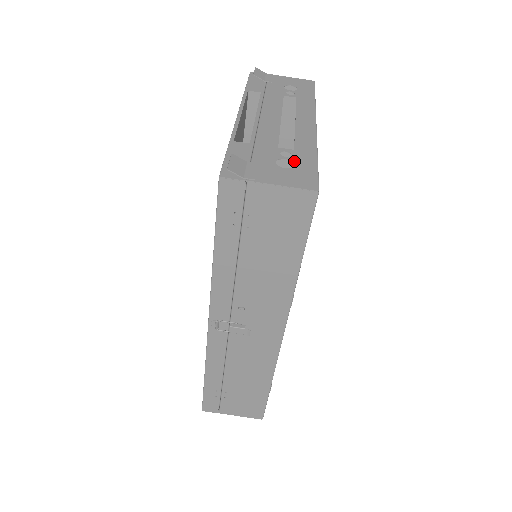
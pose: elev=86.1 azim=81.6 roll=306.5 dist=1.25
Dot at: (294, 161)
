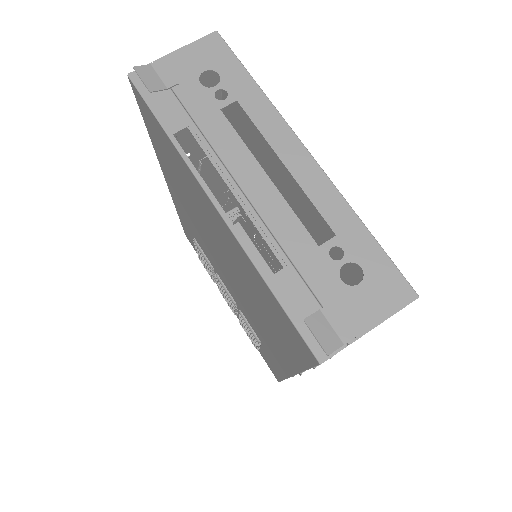
Dot at: (355, 260)
